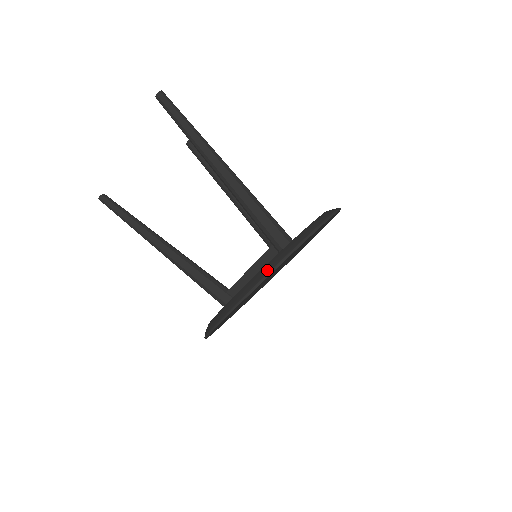
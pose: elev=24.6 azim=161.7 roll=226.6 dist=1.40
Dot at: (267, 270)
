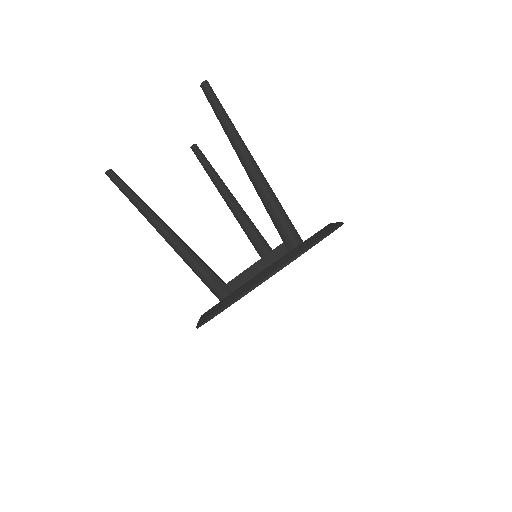
Dot at: (291, 256)
